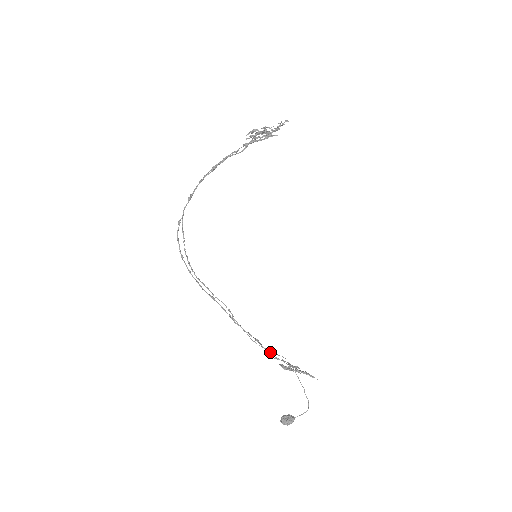
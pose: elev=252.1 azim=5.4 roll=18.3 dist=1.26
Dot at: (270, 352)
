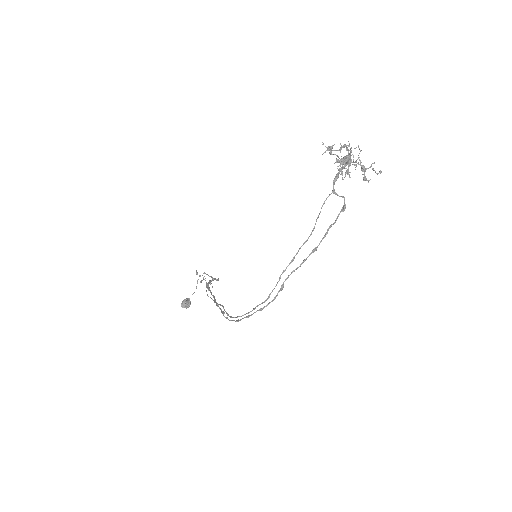
Dot at: occluded
